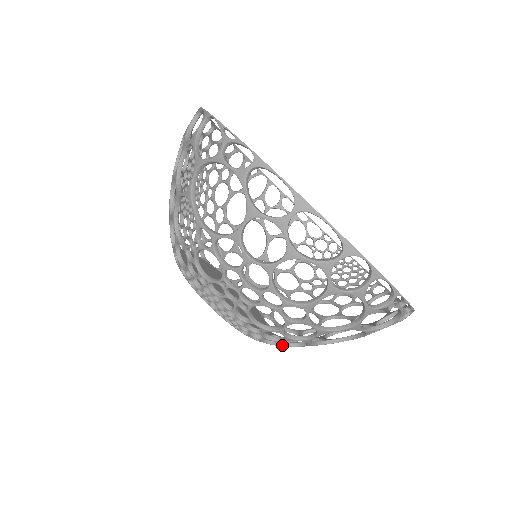
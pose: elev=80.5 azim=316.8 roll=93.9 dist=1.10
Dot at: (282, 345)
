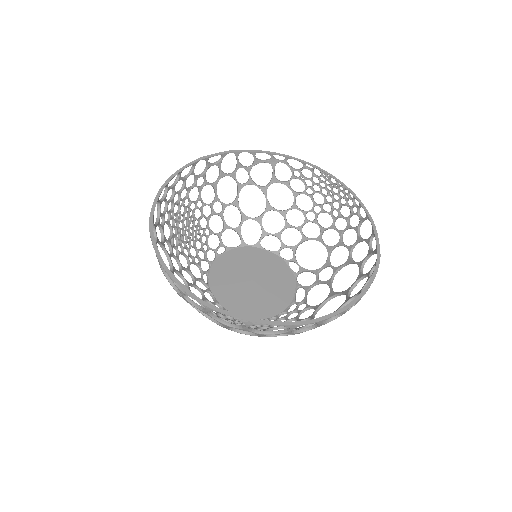
Dot at: occluded
